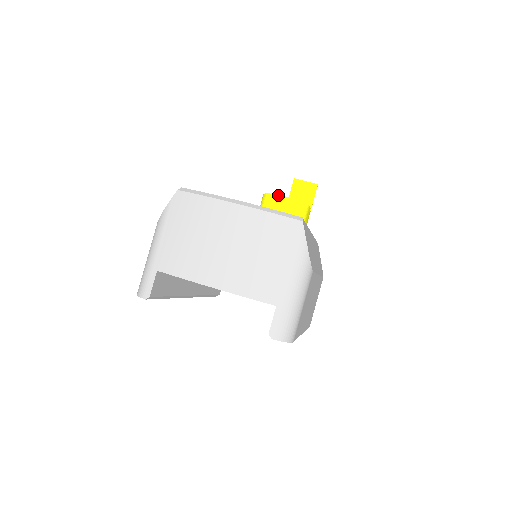
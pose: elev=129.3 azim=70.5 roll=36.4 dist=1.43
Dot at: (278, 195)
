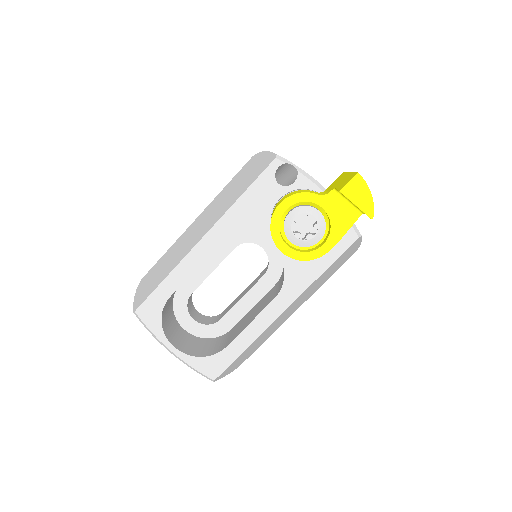
Dot at: (276, 246)
